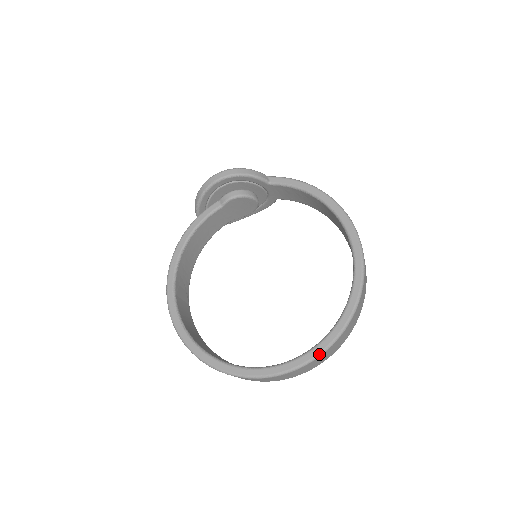
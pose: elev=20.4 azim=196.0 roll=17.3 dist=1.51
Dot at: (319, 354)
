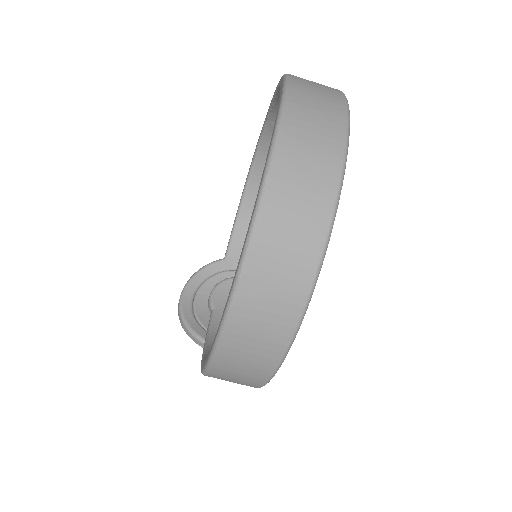
Dot at: (284, 80)
